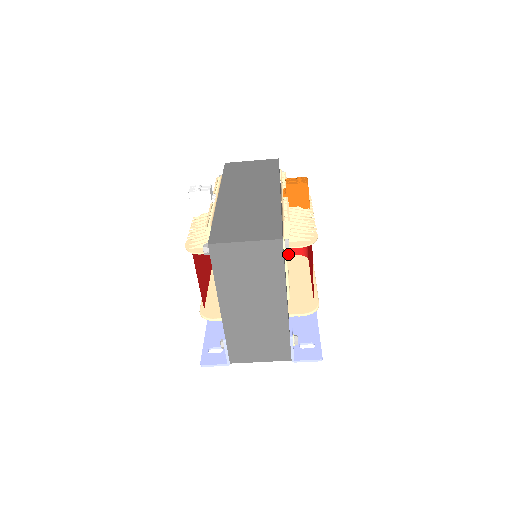
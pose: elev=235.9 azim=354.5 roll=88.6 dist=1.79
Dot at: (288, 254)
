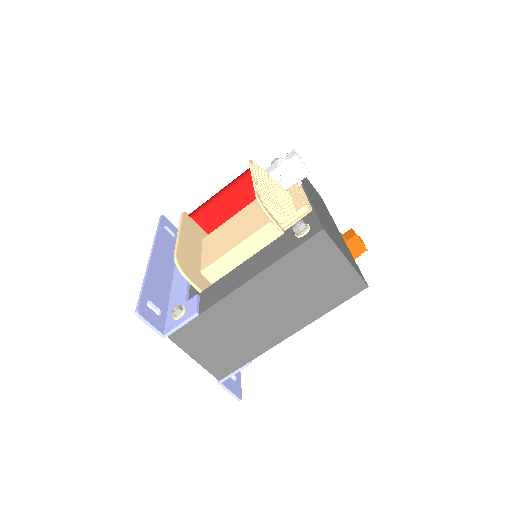
Dot at: occluded
